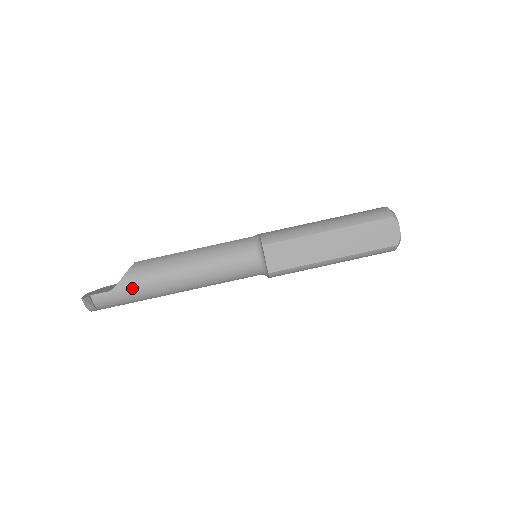
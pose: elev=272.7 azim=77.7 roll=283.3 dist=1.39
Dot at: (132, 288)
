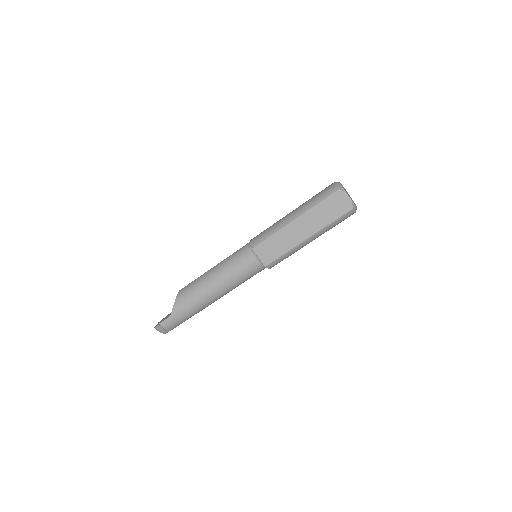
Dot at: (182, 309)
